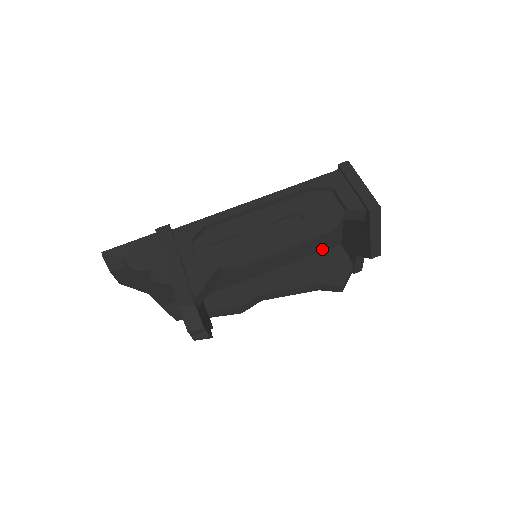
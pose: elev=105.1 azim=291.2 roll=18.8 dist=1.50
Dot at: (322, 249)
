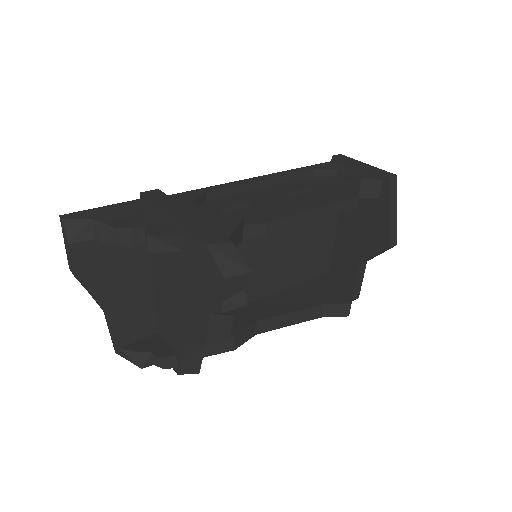
Dot at: (312, 274)
